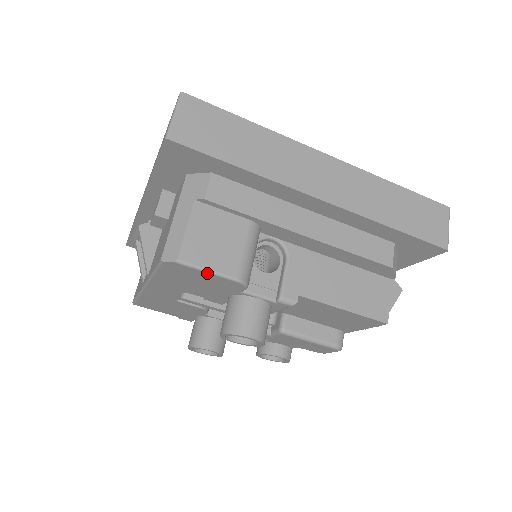
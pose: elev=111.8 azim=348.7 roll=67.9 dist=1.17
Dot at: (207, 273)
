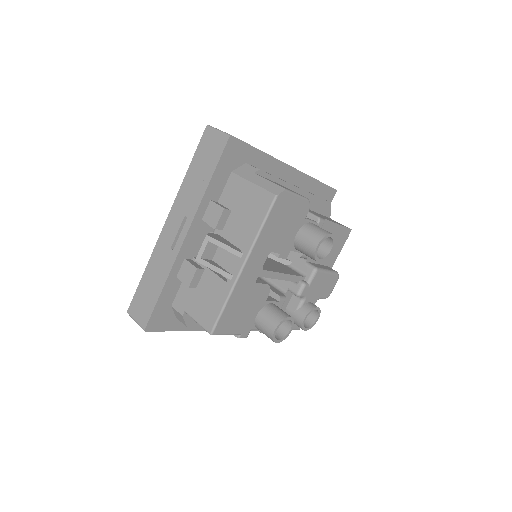
Dot at: (297, 197)
